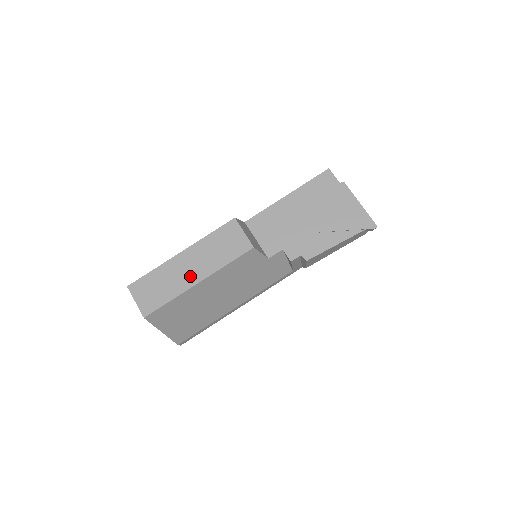
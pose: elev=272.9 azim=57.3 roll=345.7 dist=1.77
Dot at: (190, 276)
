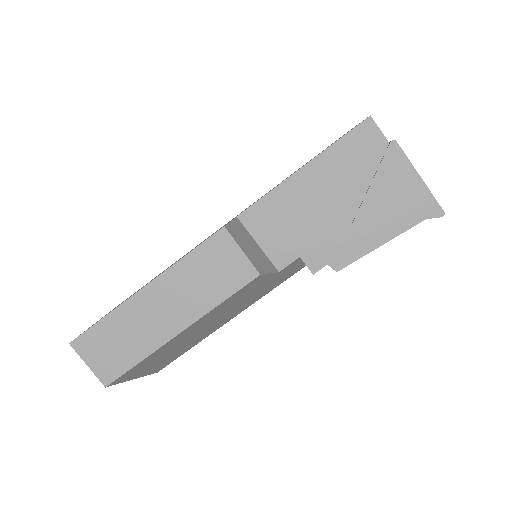
Dot at: (165, 324)
